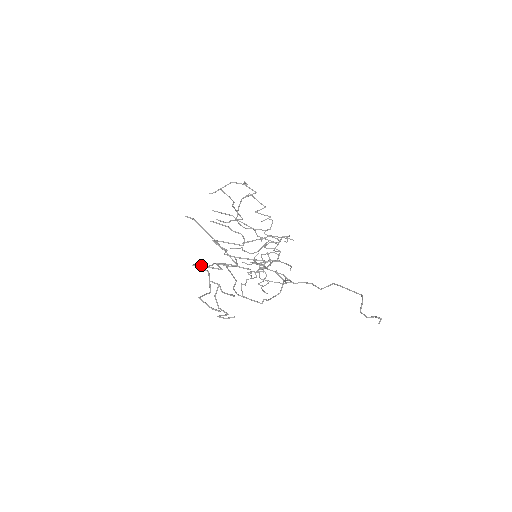
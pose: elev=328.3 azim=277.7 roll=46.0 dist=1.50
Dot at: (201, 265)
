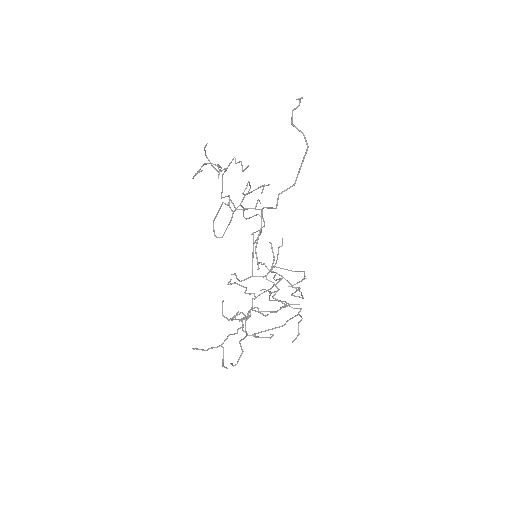
Dot at: occluded
